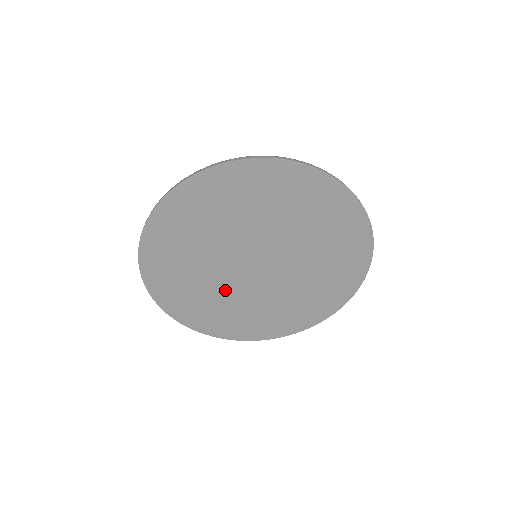
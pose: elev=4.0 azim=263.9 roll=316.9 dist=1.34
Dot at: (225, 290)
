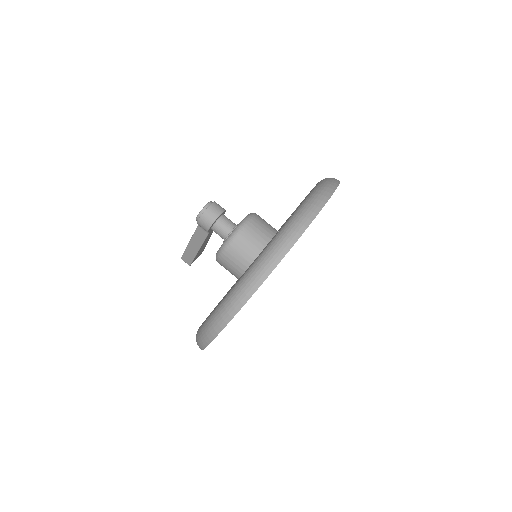
Dot at: occluded
